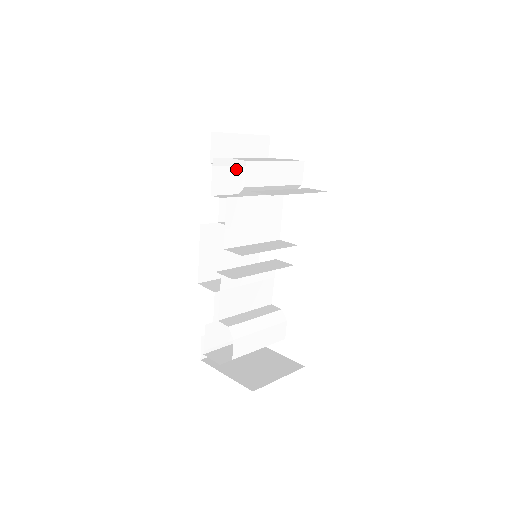
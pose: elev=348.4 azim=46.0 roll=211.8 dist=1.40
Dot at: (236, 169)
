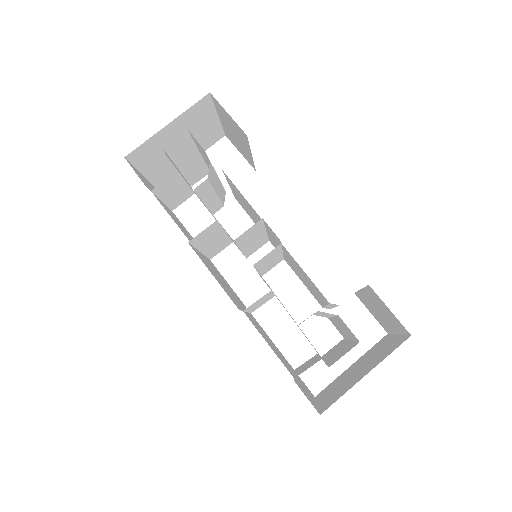
Dot at: occluded
